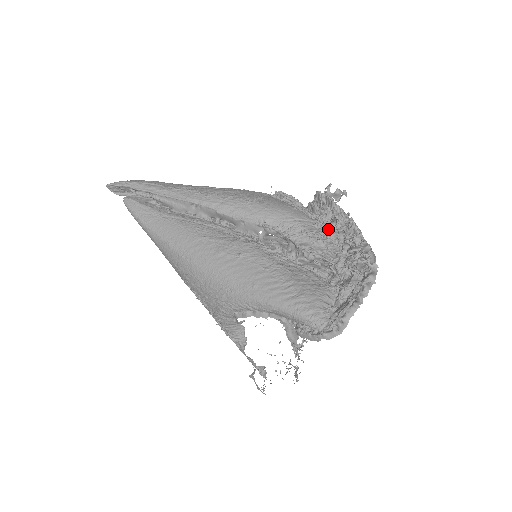
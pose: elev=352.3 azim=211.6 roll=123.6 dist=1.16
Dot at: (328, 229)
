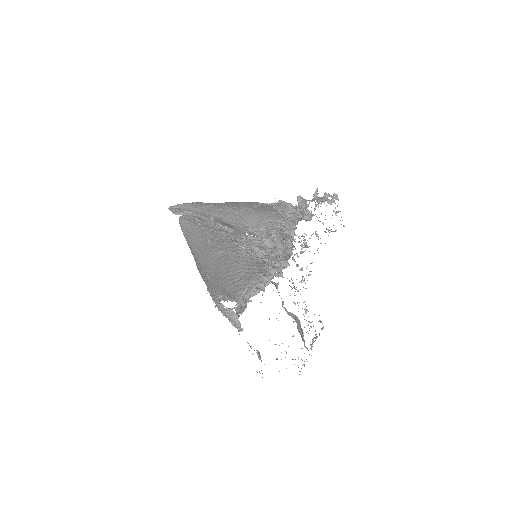
Dot at: occluded
